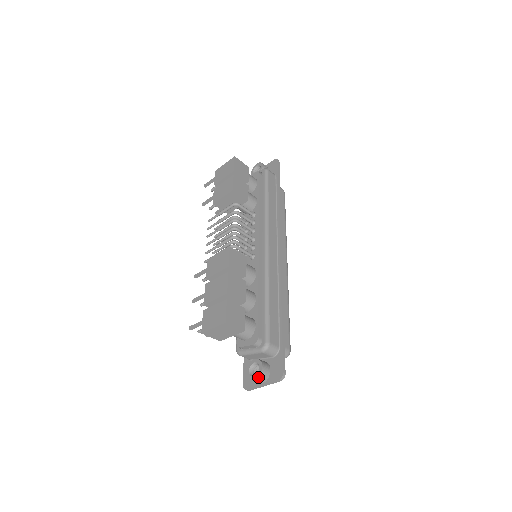
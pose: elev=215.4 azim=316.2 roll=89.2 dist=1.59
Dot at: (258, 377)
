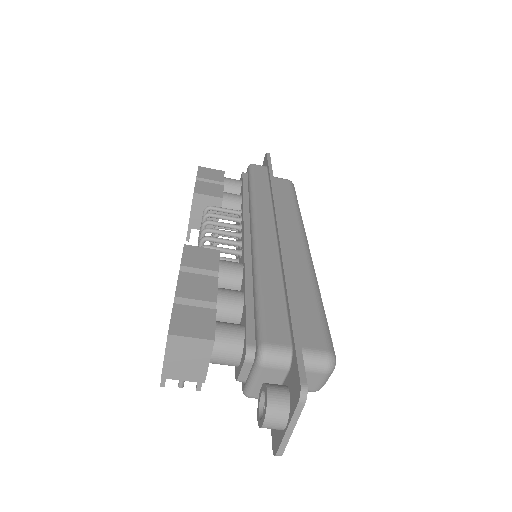
Dot at: (265, 413)
